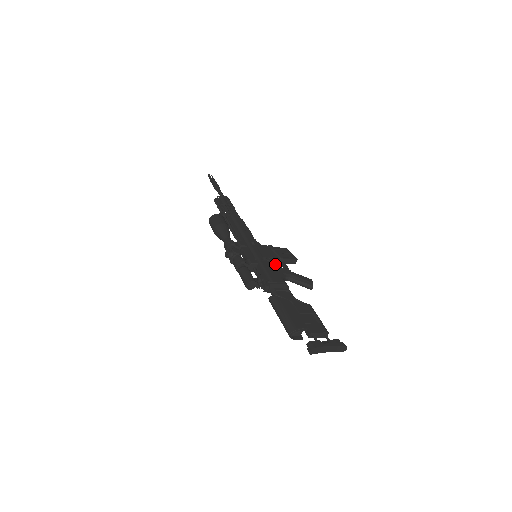
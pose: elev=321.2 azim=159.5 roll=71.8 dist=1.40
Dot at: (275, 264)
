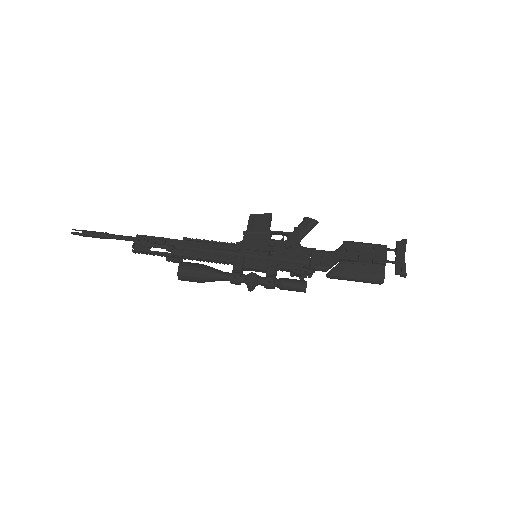
Dot at: (278, 244)
